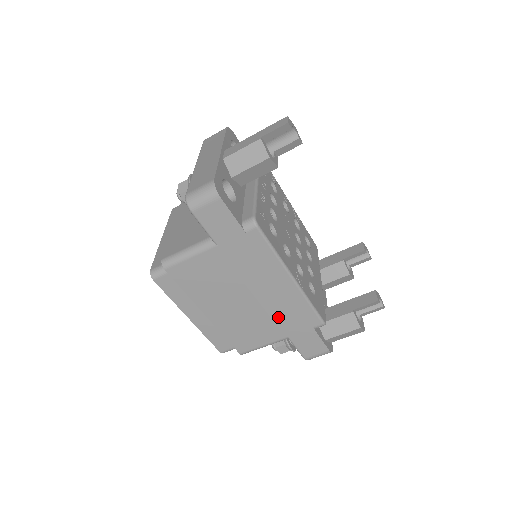
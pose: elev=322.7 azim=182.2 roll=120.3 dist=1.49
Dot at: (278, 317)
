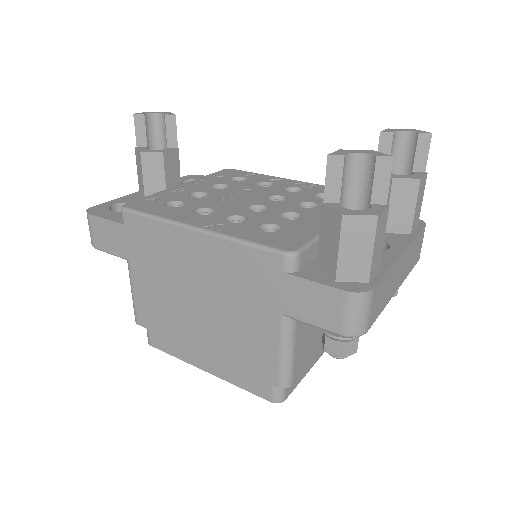
Dot at: (241, 293)
